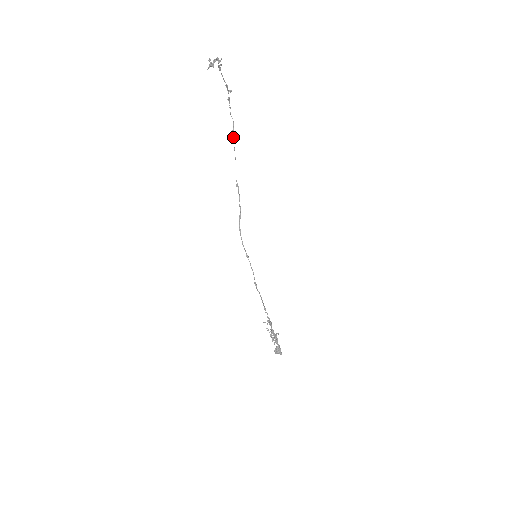
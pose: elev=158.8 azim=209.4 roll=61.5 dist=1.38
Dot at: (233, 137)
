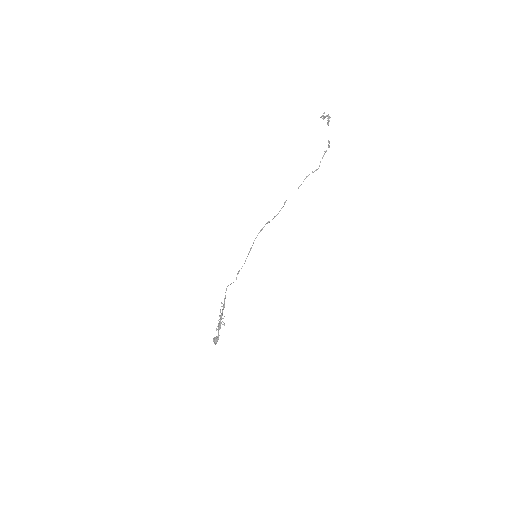
Dot at: occluded
